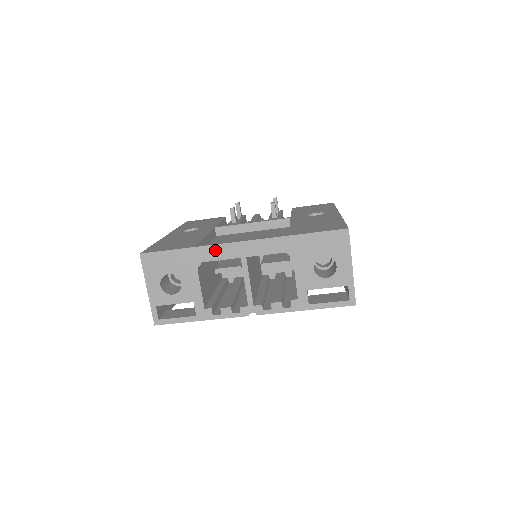
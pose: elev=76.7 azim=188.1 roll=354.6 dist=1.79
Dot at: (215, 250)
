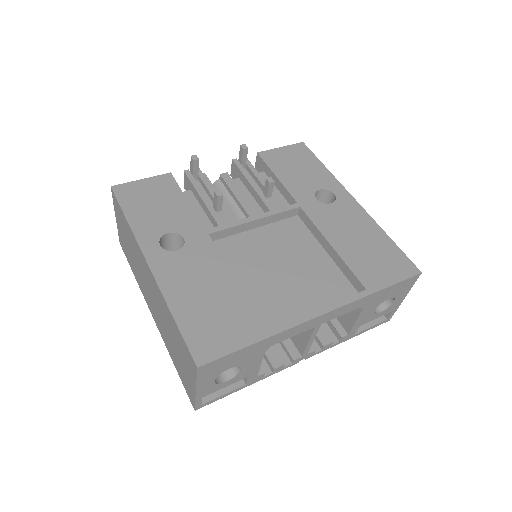
Dot at: (292, 331)
